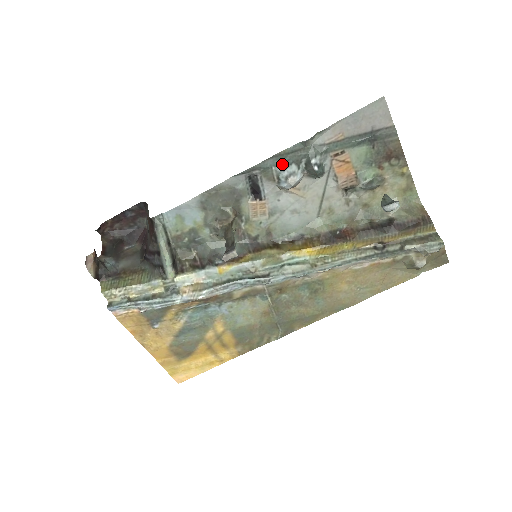
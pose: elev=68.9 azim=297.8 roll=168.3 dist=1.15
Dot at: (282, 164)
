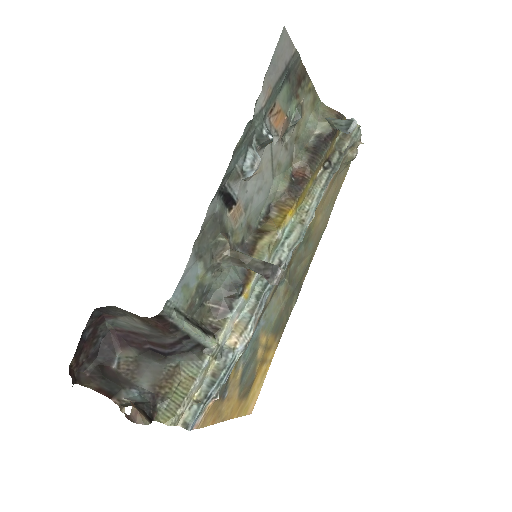
Dot at: (240, 156)
